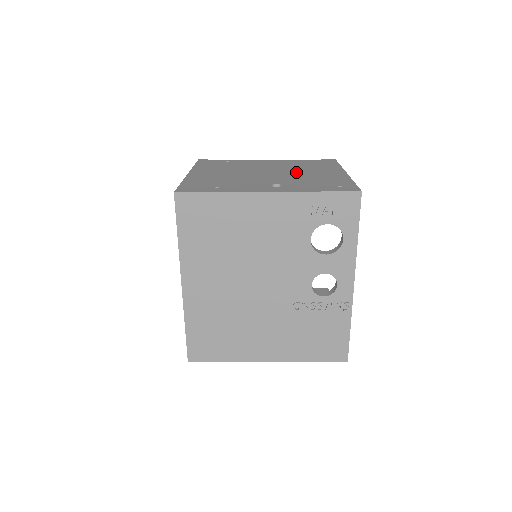
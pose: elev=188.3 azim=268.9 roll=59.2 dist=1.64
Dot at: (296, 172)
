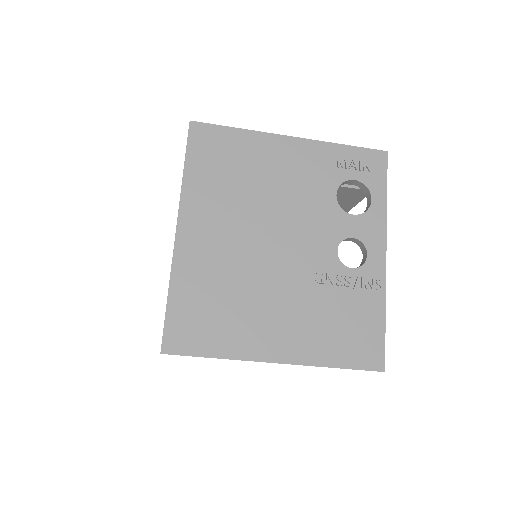
Dot at: occluded
